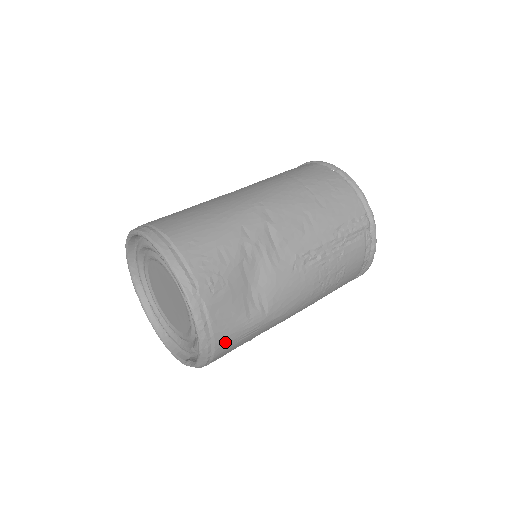
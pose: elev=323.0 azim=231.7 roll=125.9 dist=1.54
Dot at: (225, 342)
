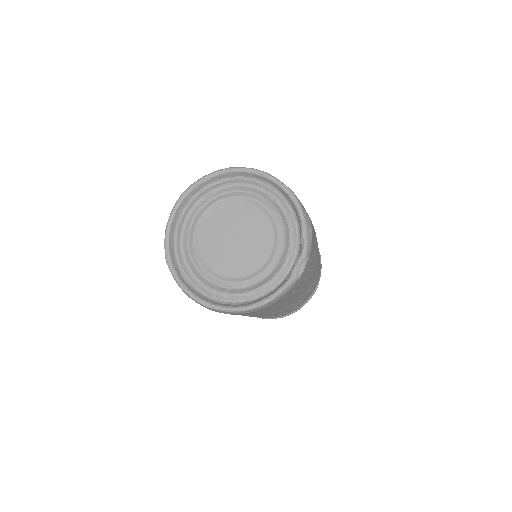
Dot at: occluded
